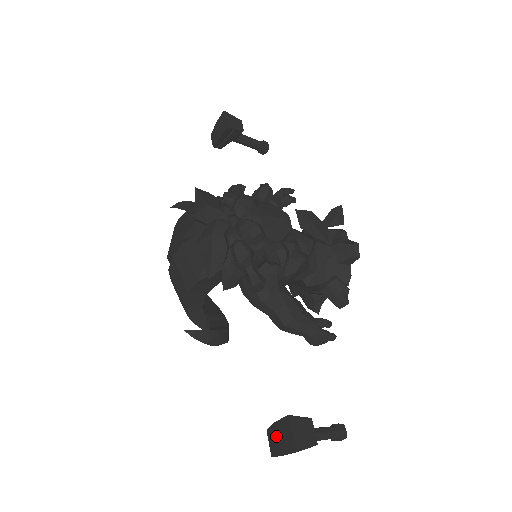
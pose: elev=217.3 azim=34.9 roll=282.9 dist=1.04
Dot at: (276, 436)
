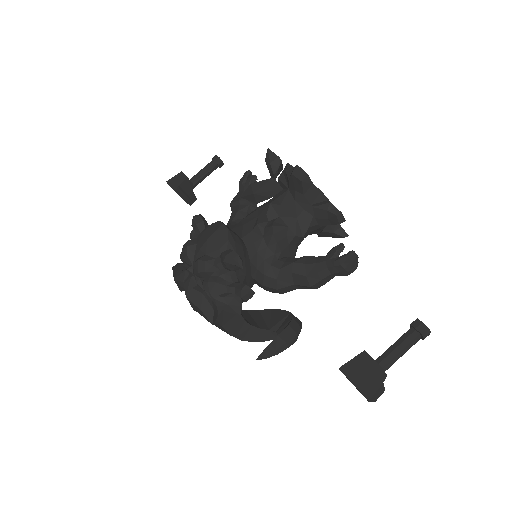
Dot at: occluded
